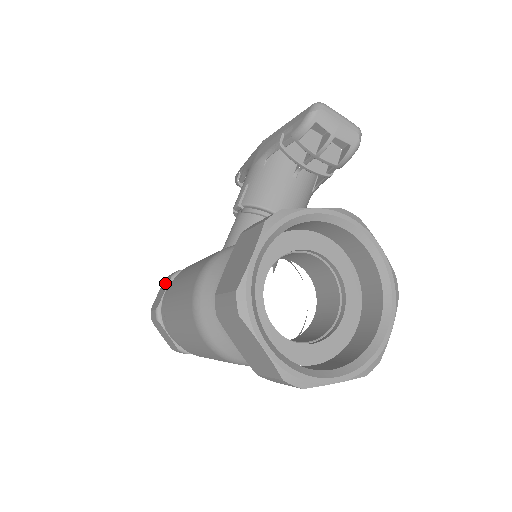
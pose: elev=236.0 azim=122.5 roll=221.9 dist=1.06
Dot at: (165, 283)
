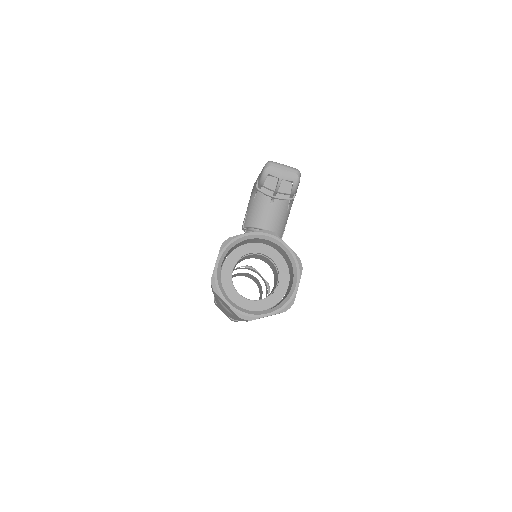
Dot at: occluded
